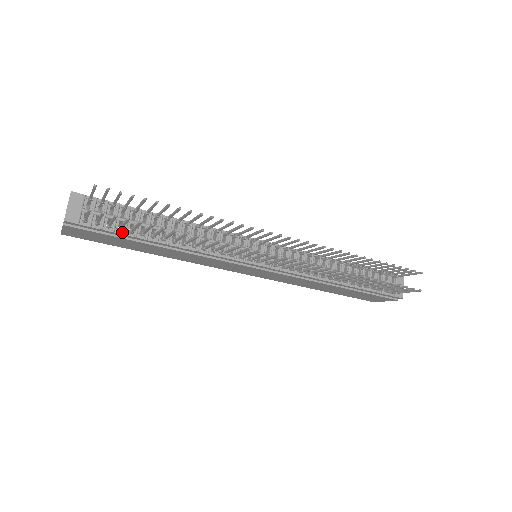
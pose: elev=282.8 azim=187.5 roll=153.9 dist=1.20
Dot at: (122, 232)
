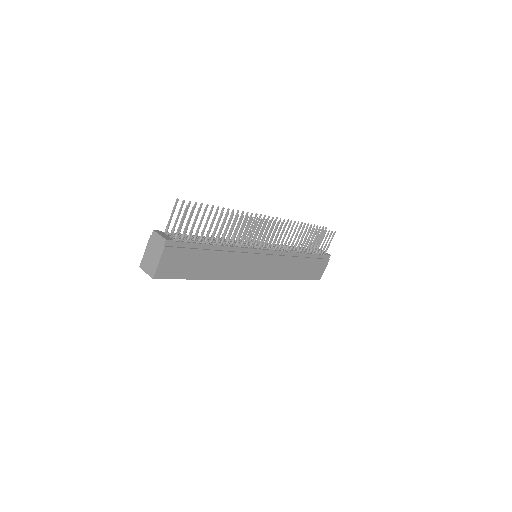
Dot at: (195, 243)
